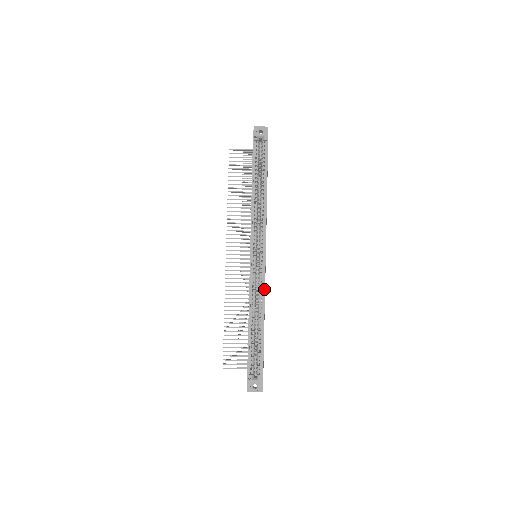
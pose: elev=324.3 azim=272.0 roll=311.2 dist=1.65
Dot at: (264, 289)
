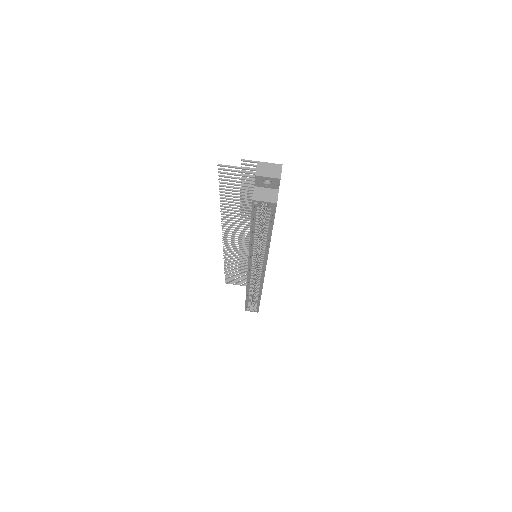
Dot at: (262, 287)
